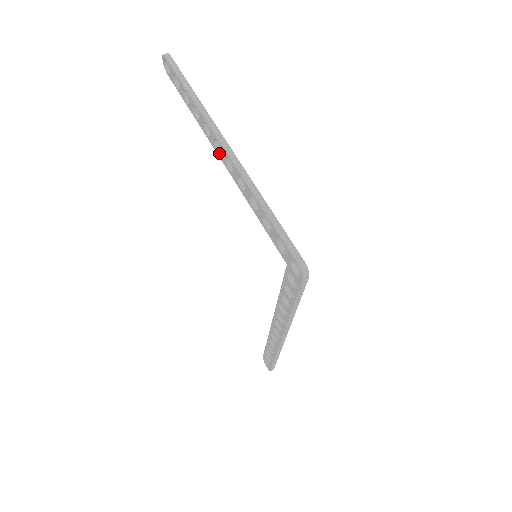
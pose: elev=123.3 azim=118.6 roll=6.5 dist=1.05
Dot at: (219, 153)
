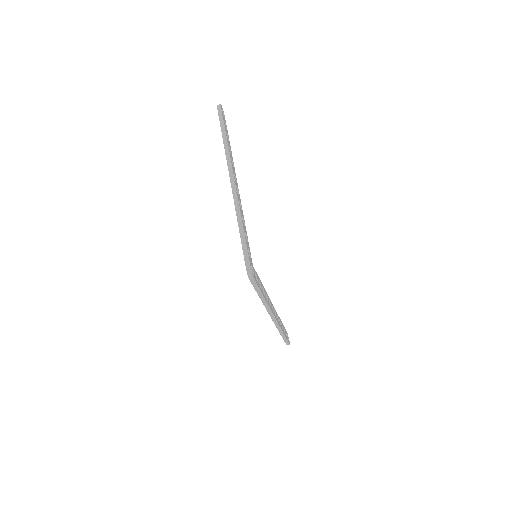
Dot at: occluded
